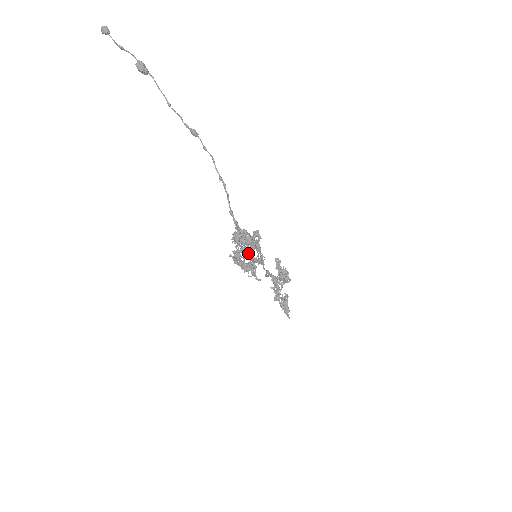
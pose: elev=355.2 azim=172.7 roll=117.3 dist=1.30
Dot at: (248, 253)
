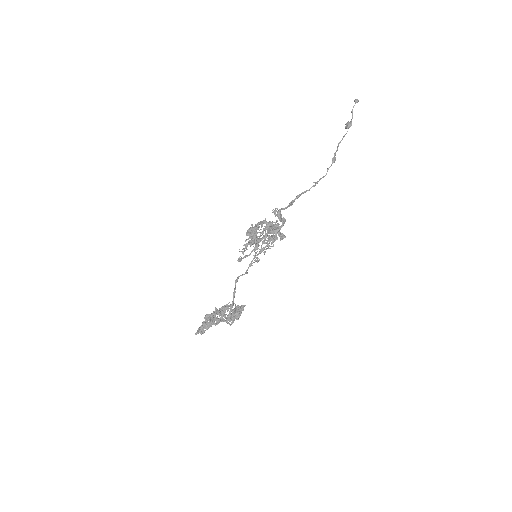
Dot at: (268, 229)
